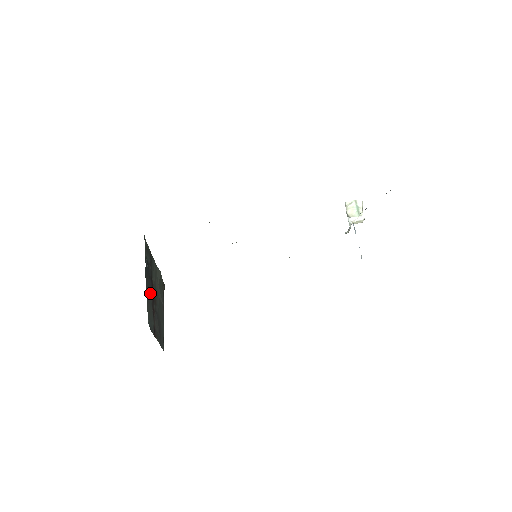
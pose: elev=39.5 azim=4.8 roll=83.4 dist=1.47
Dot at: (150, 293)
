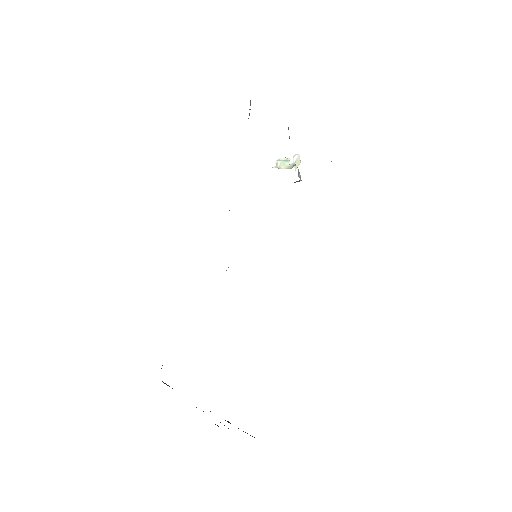
Dot at: occluded
